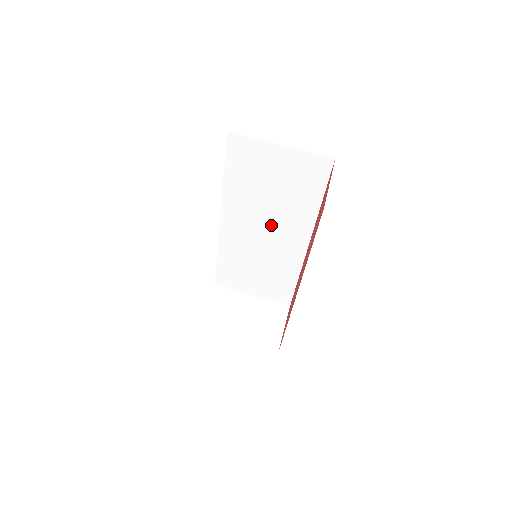
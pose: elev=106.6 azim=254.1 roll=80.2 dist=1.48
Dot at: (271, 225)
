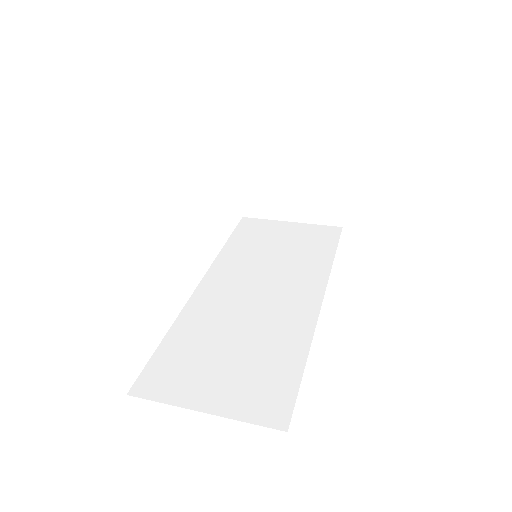
Dot at: (270, 283)
